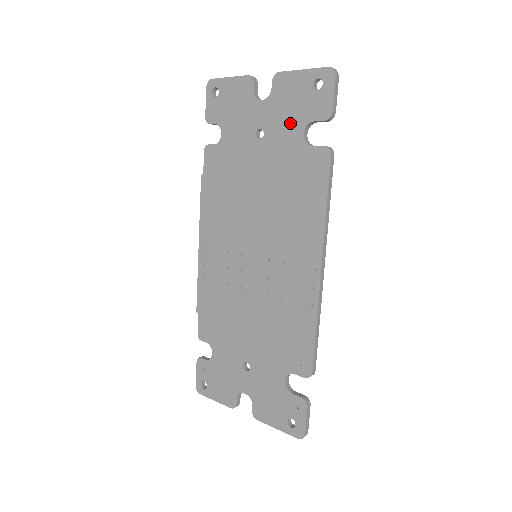
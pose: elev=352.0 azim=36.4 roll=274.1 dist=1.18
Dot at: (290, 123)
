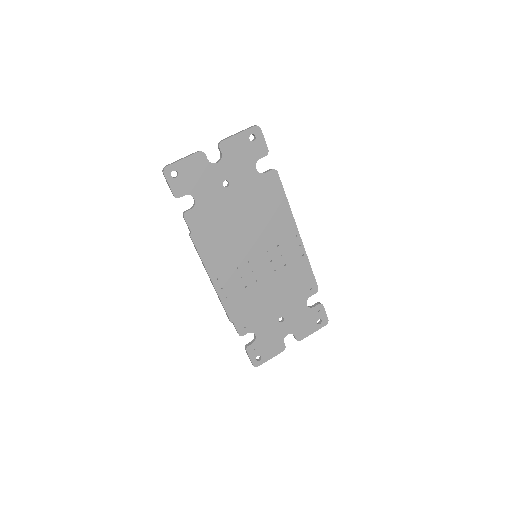
Dot at: (245, 167)
